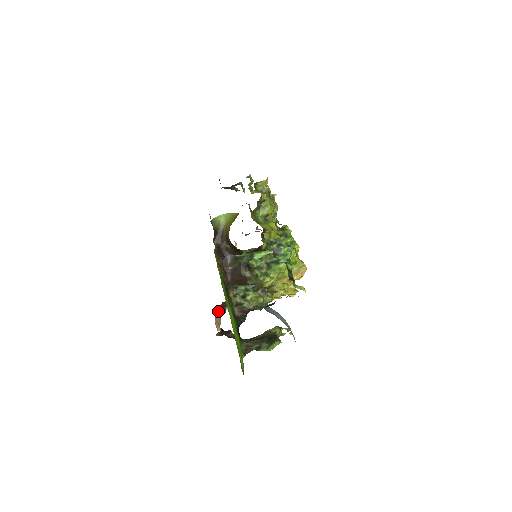
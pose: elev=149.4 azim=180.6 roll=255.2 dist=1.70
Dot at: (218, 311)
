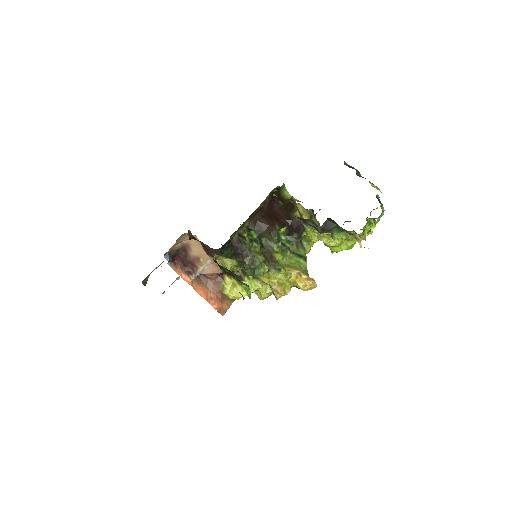
Dot at: occluded
